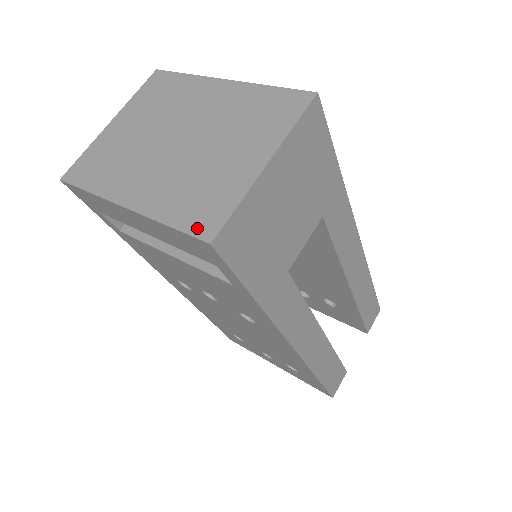
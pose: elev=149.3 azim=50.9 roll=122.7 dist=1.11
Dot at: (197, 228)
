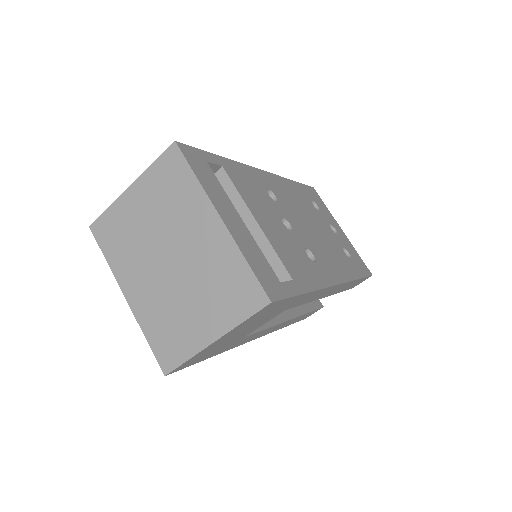
Dot at: (161, 357)
